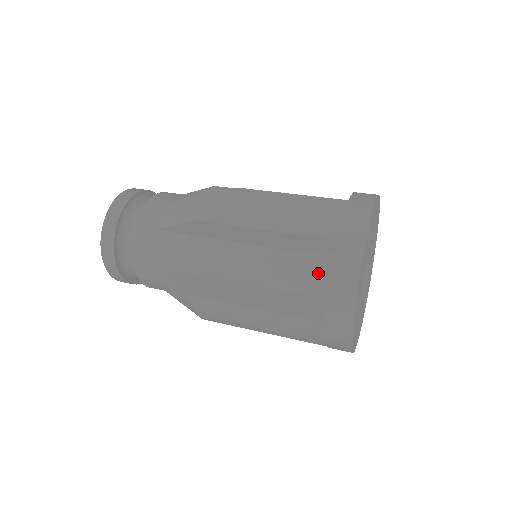
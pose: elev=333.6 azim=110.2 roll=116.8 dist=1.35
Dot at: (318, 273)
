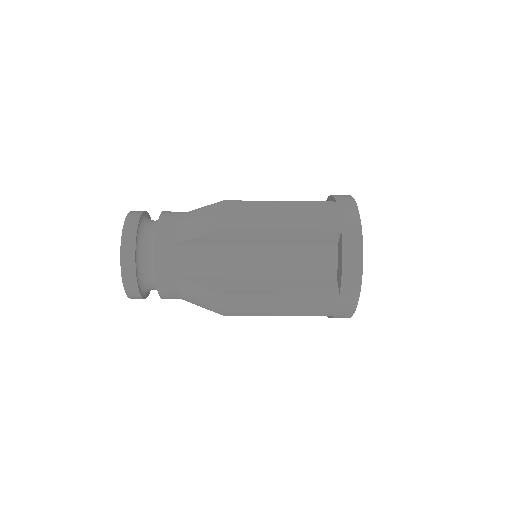
Dot at: occluded
